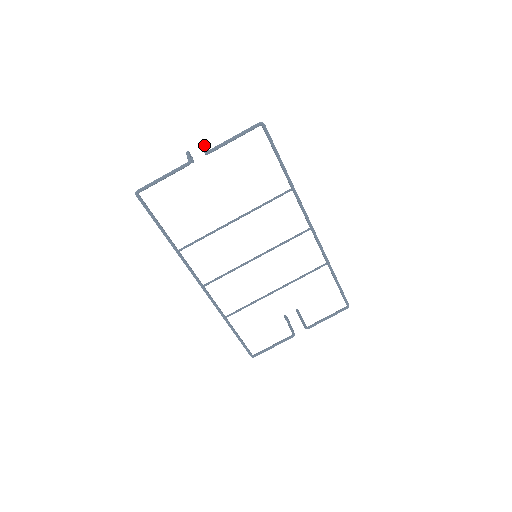
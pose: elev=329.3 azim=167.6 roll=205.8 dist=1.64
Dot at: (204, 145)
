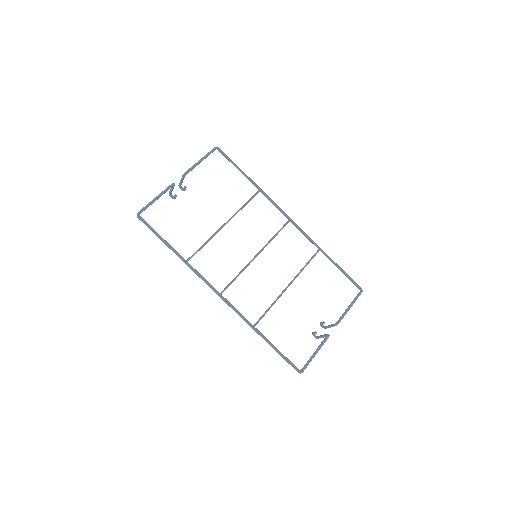
Dot at: occluded
